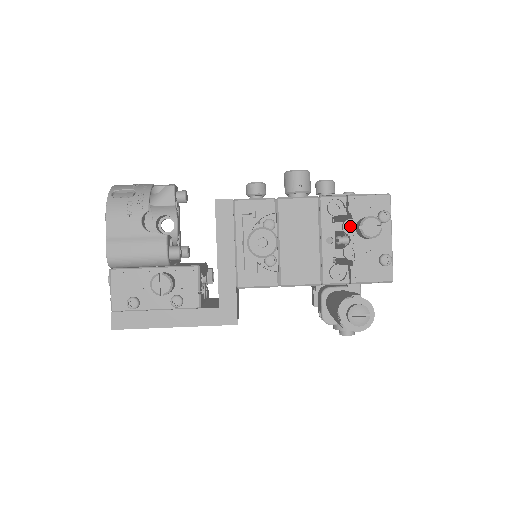
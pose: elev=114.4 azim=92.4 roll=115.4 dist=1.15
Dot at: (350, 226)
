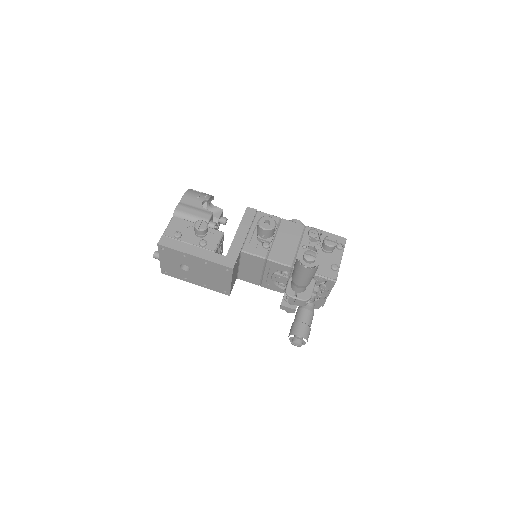
Dot at: (319, 245)
